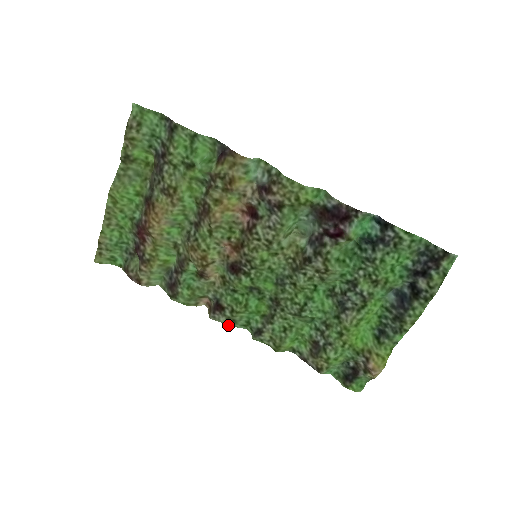
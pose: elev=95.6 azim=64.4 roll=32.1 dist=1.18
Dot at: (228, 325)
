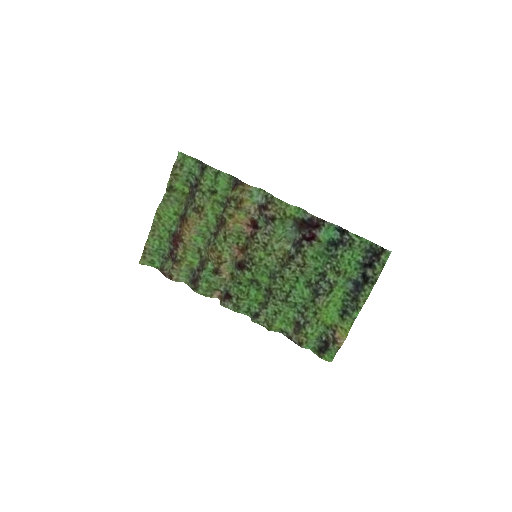
Dot at: (234, 311)
